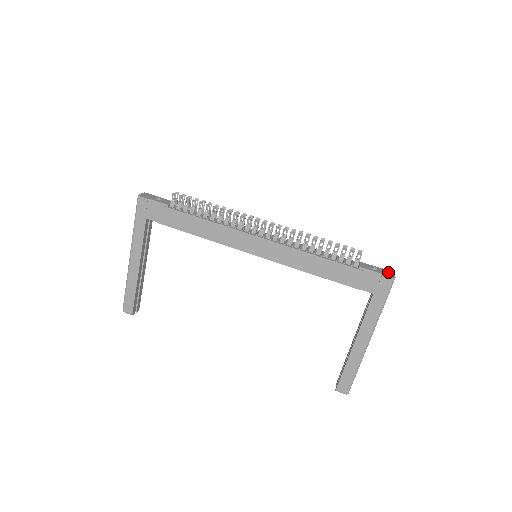
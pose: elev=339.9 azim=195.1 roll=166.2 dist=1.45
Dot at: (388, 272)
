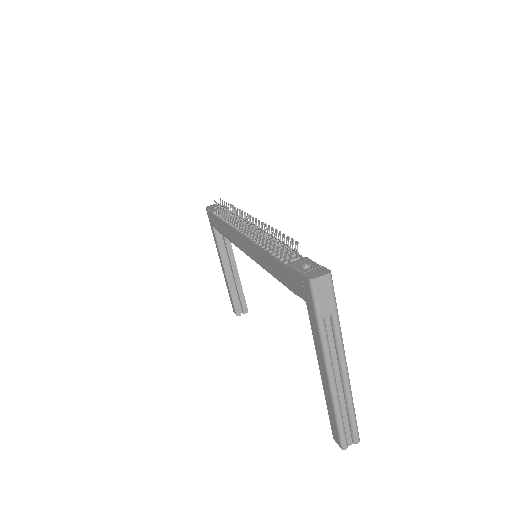
Dot at: (319, 271)
